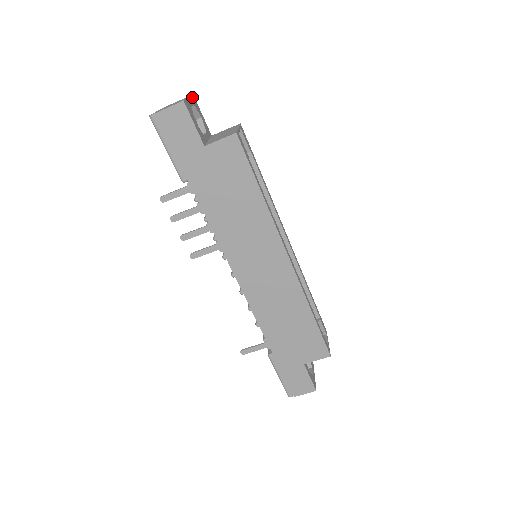
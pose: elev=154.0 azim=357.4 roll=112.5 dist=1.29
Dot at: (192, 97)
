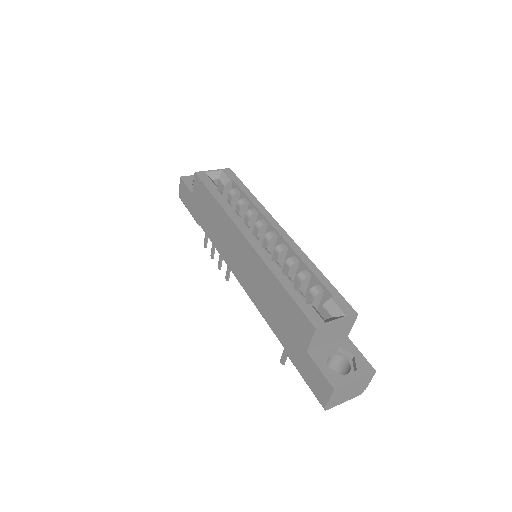
Dot at: occluded
